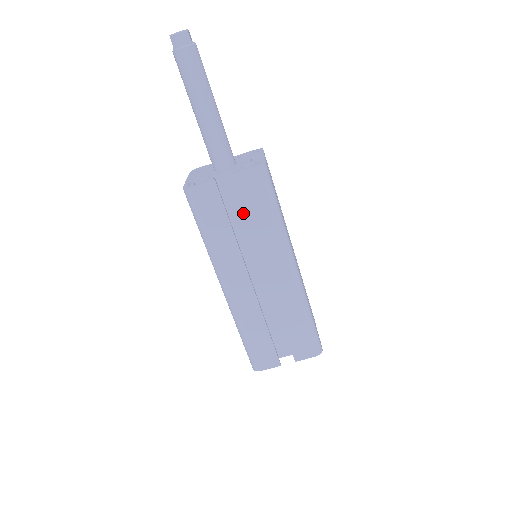
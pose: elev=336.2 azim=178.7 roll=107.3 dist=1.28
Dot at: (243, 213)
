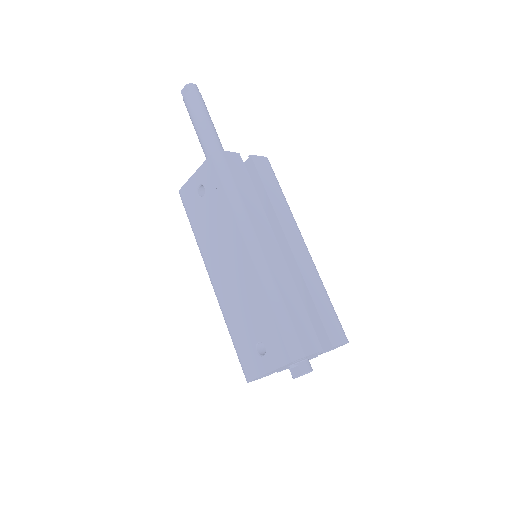
Dot at: occluded
